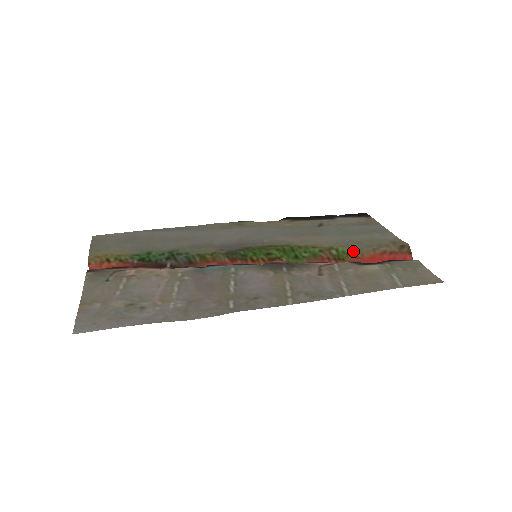
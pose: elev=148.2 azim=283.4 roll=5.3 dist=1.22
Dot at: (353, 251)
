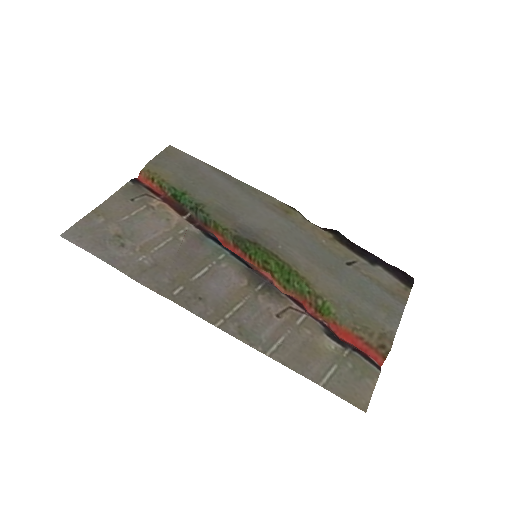
Dot at: (336, 315)
